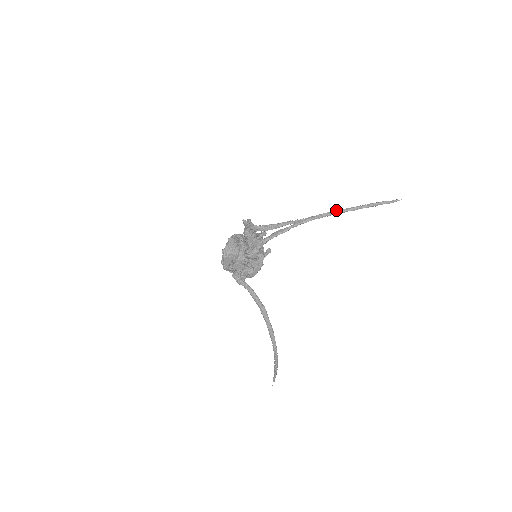
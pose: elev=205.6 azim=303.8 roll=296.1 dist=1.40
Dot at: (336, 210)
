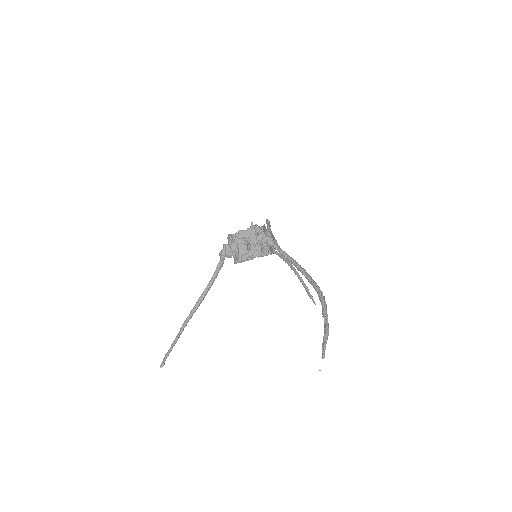
Dot at: (295, 272)
